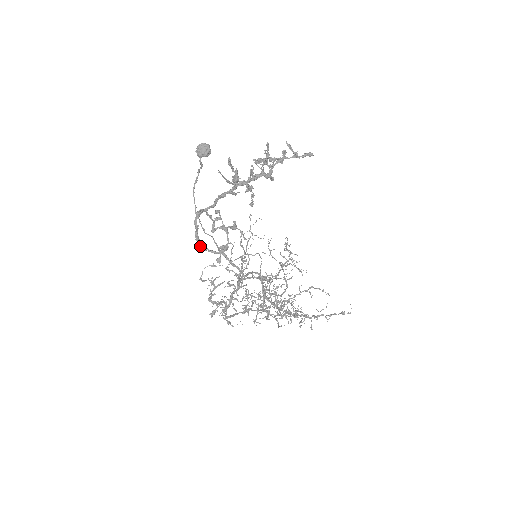
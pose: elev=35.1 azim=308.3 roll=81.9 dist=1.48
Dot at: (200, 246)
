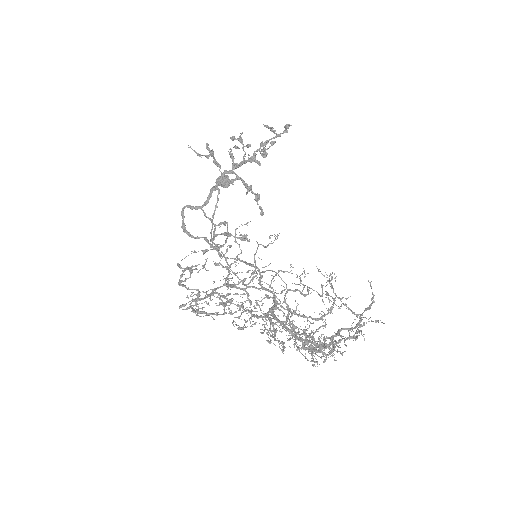
Dot at: (184, 232)
